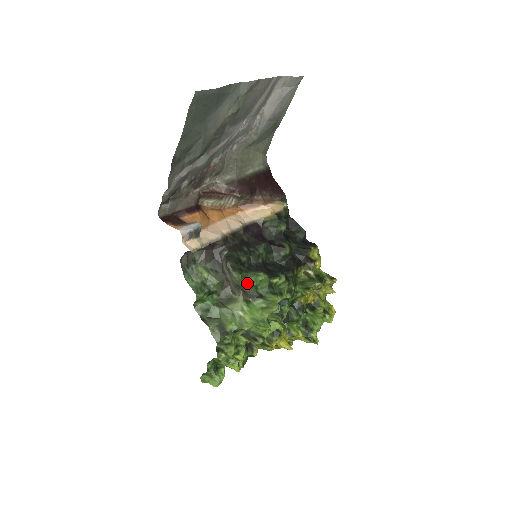
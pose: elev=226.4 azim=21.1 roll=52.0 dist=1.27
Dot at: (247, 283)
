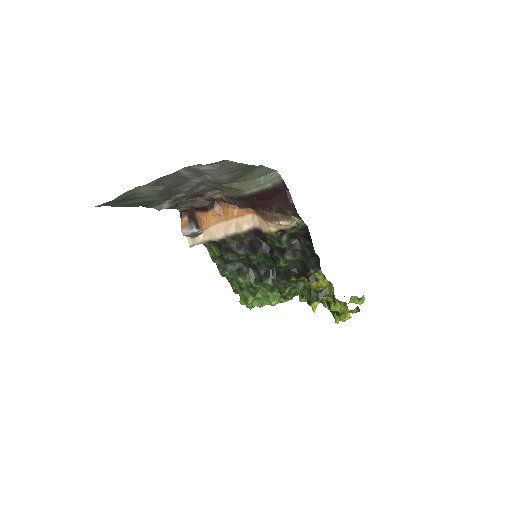
Dot at: (231, 278)
